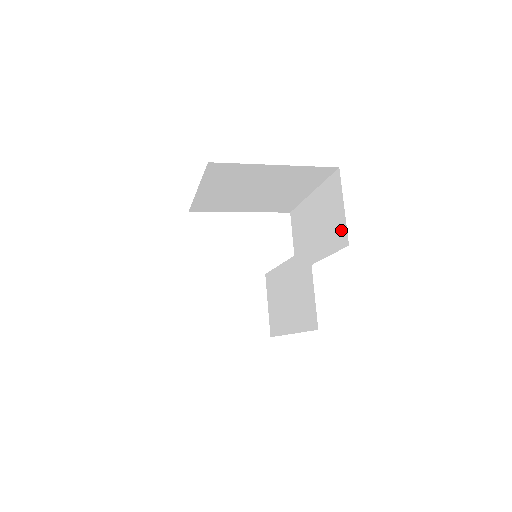
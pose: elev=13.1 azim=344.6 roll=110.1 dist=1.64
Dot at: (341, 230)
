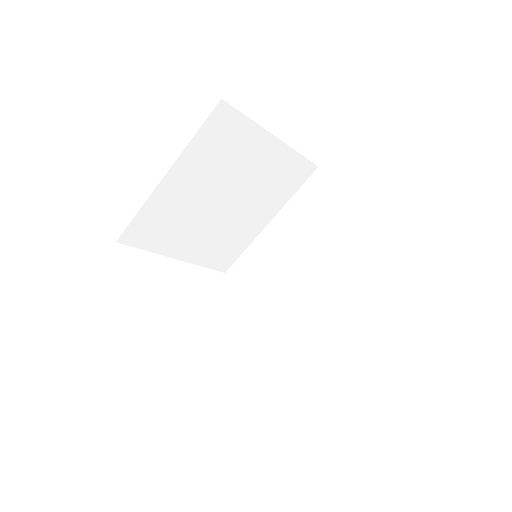
Dot at: occluded
